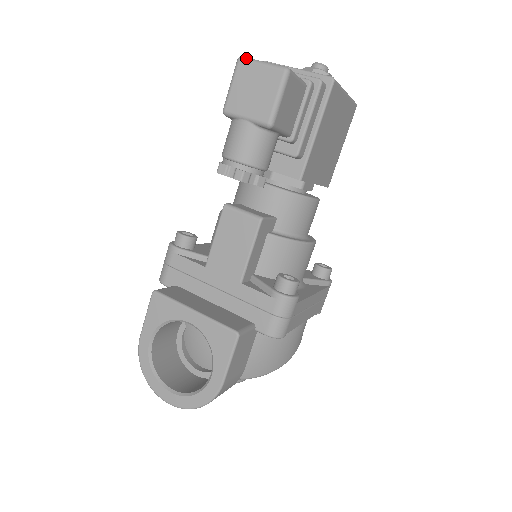
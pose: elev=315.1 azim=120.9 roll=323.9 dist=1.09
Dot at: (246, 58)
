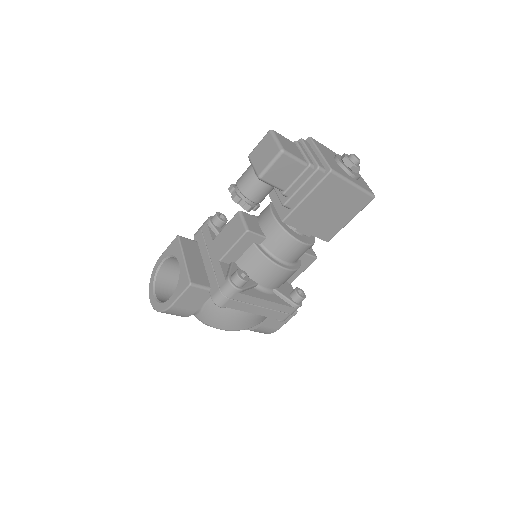
Dot at: (272, 132)
